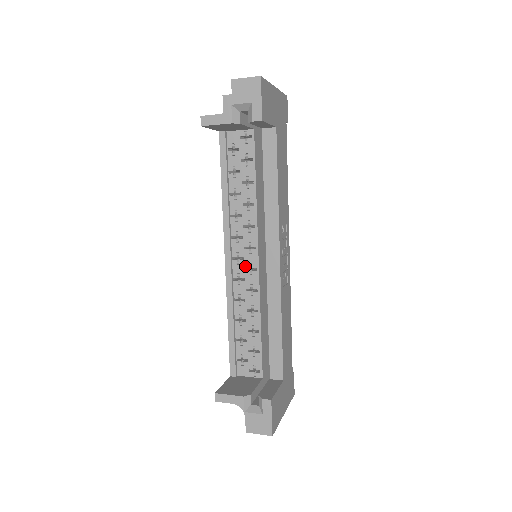
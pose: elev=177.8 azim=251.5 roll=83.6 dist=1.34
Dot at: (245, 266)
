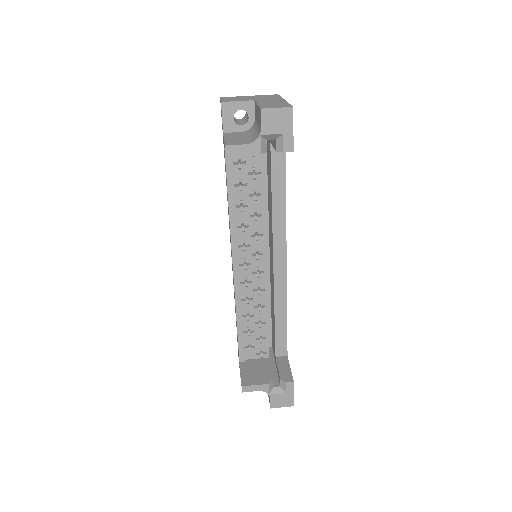
Dot at: (252, 270)
